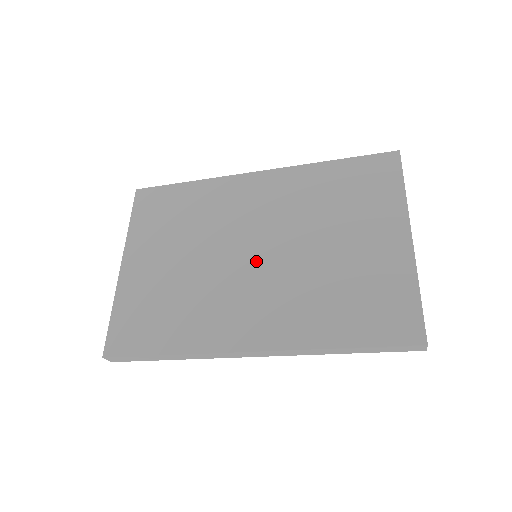
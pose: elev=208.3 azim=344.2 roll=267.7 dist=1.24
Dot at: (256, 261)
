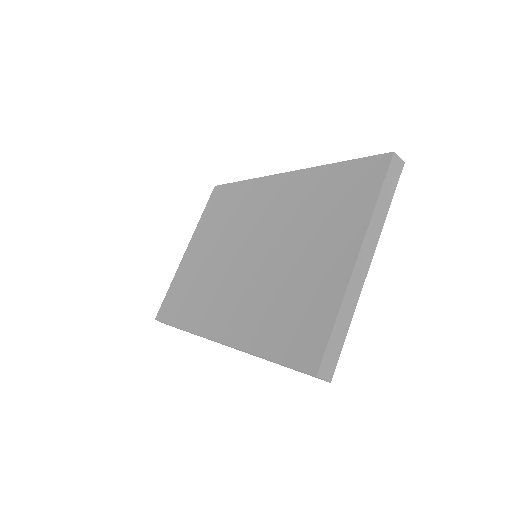
Dot at: (248, 261)
